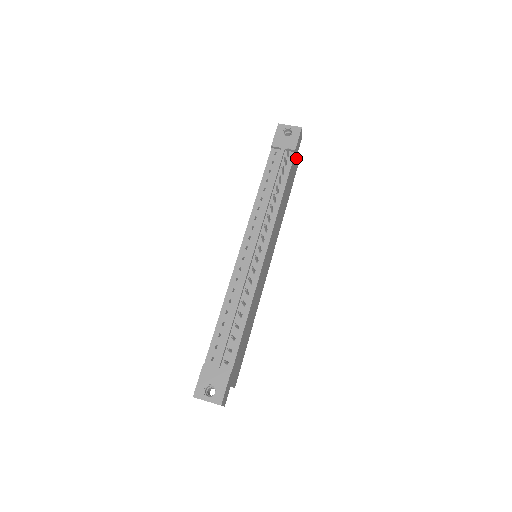
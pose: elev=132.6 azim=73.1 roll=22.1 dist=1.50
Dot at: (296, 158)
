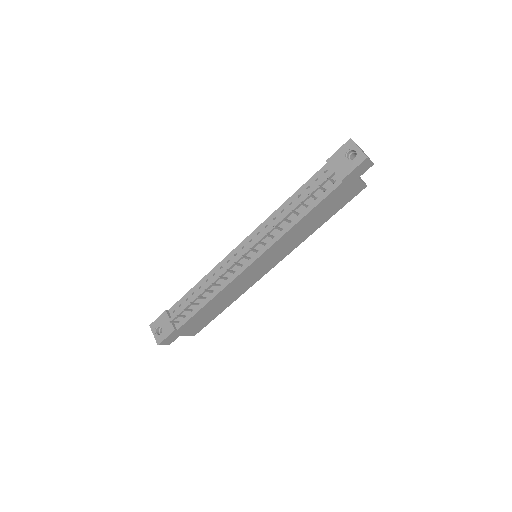
Dot at: (352, 184)
